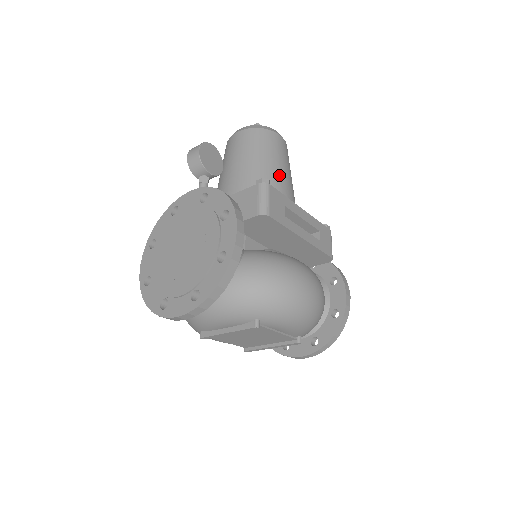
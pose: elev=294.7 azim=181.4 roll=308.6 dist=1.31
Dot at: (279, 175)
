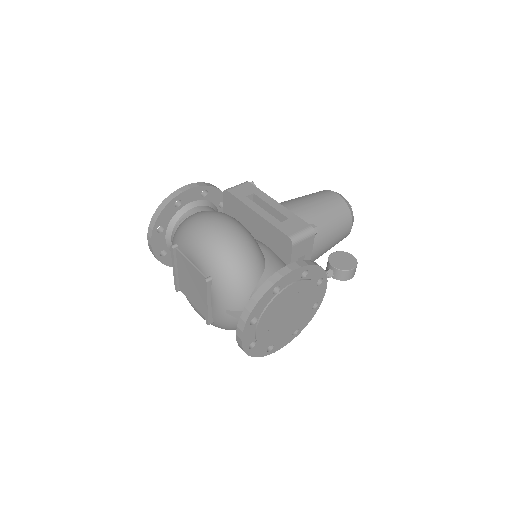
Dot at: (297, 201)
